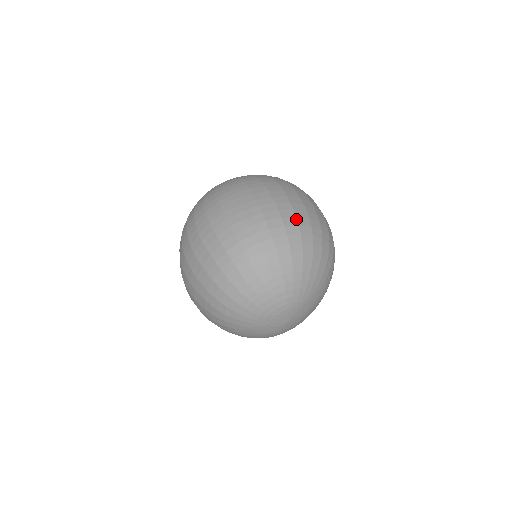
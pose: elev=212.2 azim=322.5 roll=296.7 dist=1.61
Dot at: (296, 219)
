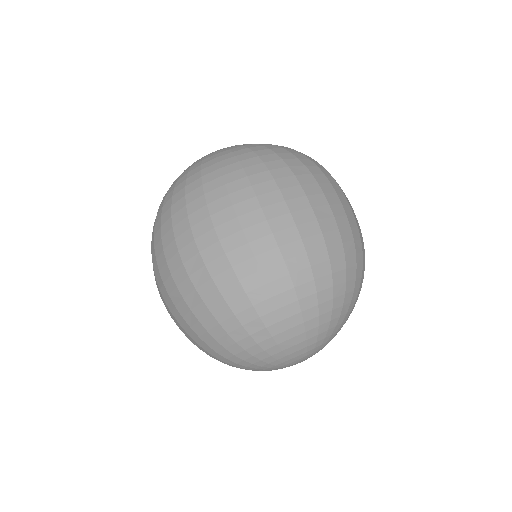
Dot at: (326, 250)
